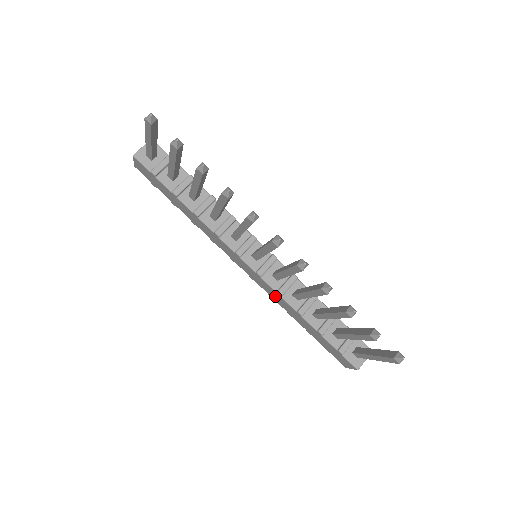
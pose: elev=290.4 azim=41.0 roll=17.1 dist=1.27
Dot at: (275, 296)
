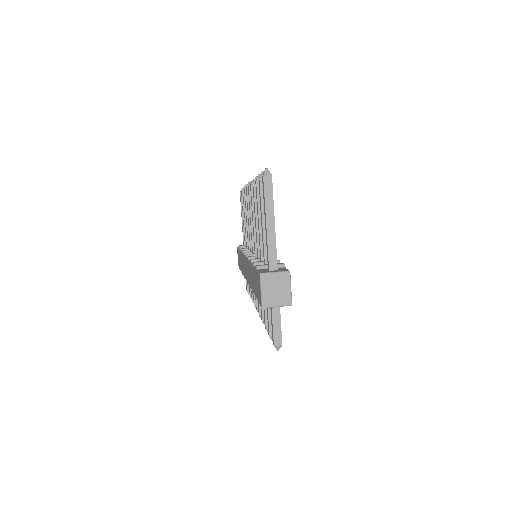
Dot at: occluded
